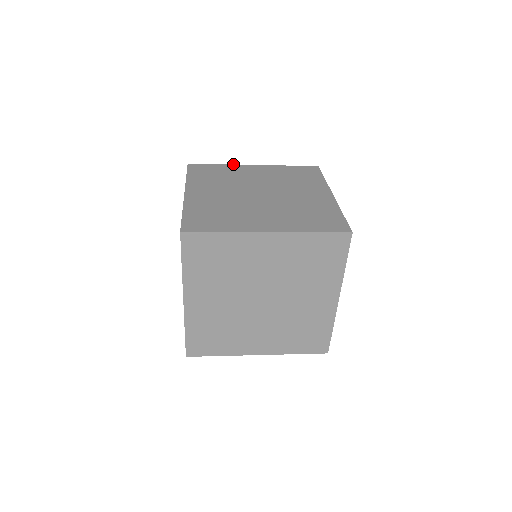
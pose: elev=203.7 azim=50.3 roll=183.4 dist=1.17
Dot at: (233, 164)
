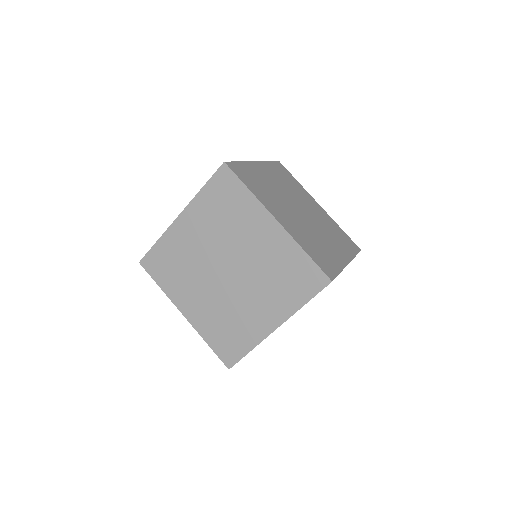
Dot at: (165, 231)
